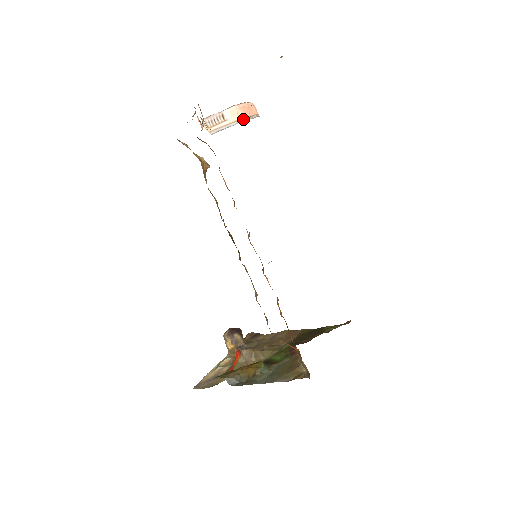
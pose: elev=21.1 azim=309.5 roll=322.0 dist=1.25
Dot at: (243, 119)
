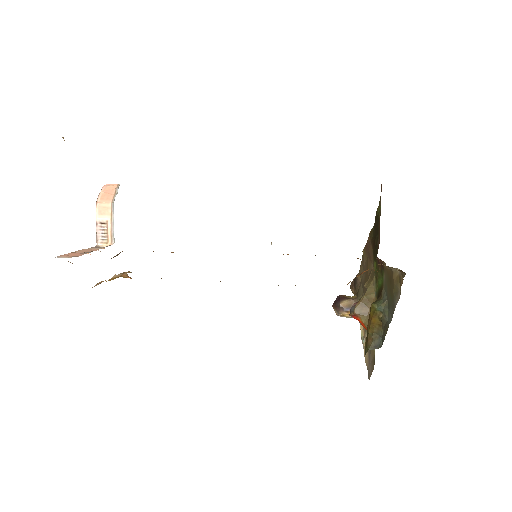
Dot at: (112, 205)
